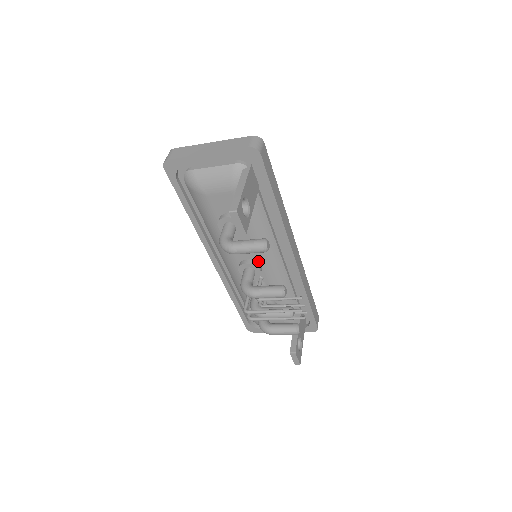
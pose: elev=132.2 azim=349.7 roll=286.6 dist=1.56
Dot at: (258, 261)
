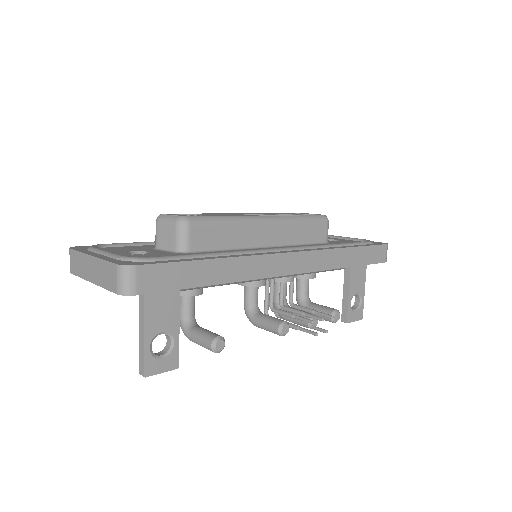
Dot at: occluded
